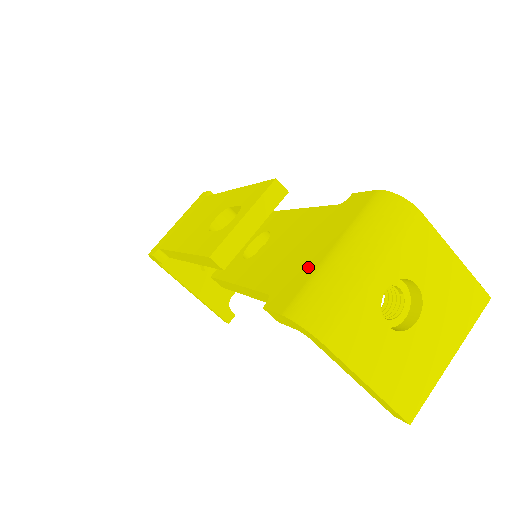
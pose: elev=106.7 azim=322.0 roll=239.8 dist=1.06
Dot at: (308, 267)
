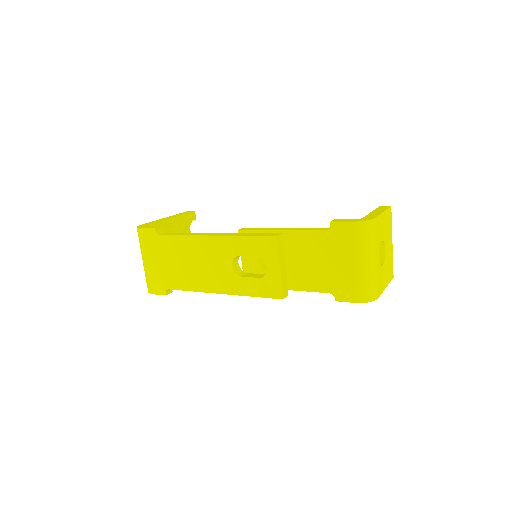
Dot at: (346, 275)
